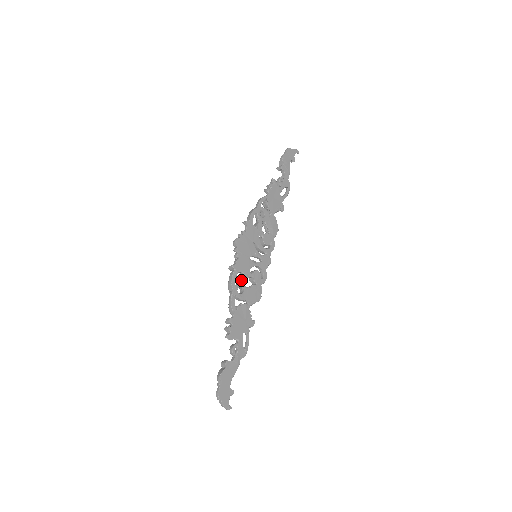
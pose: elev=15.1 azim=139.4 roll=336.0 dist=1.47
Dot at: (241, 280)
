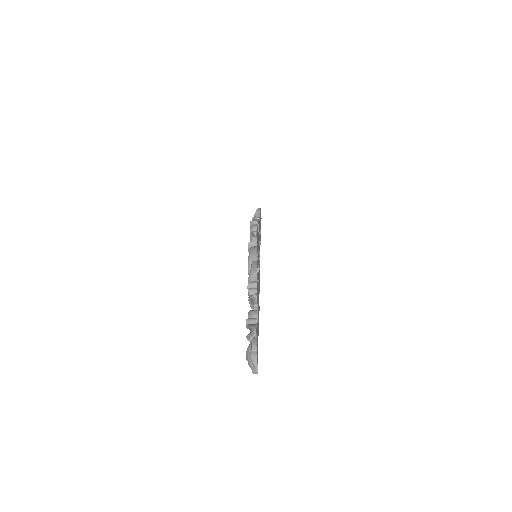
Dot at: occluded
